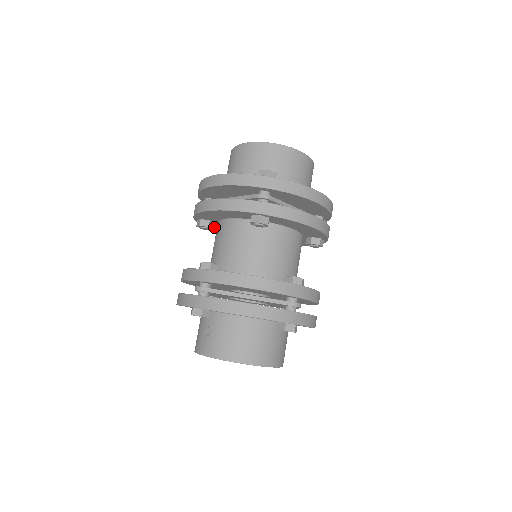
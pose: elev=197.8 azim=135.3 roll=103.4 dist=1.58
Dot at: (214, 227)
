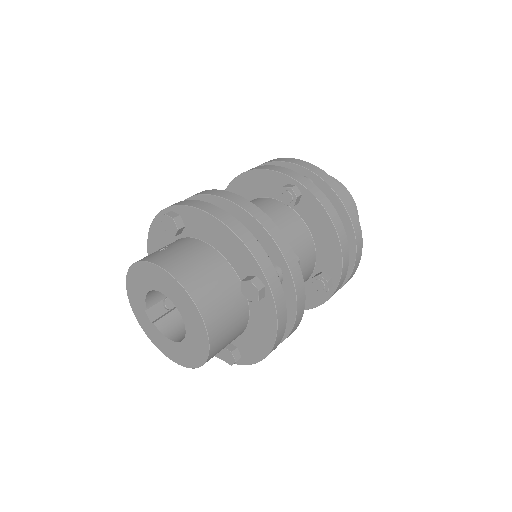
Dot at: occluded
